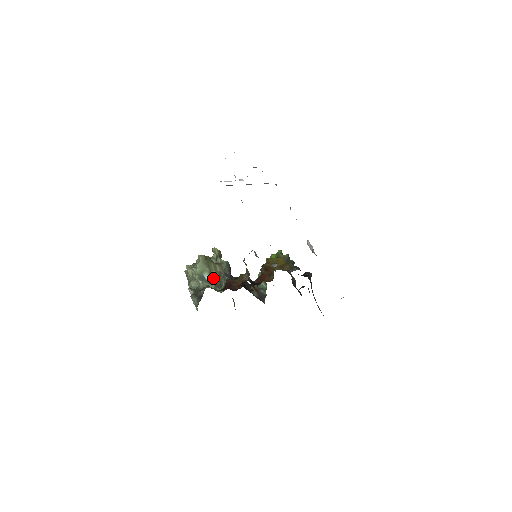
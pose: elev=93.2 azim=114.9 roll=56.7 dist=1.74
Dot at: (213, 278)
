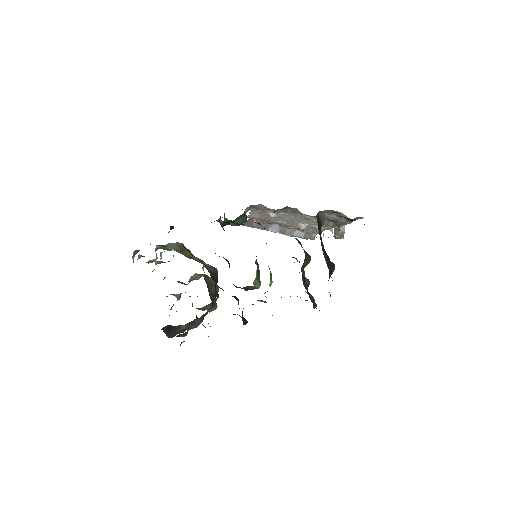
Dot at: occluded
